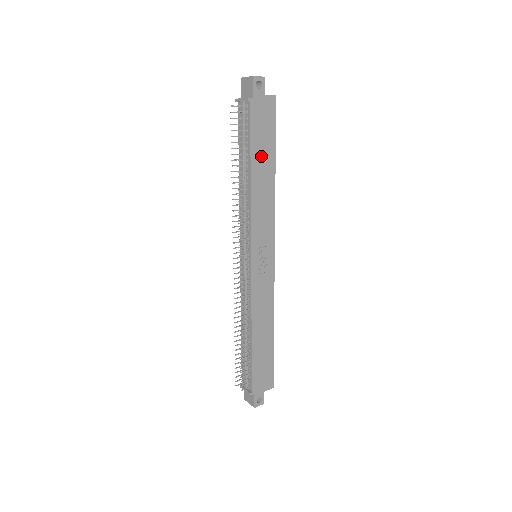
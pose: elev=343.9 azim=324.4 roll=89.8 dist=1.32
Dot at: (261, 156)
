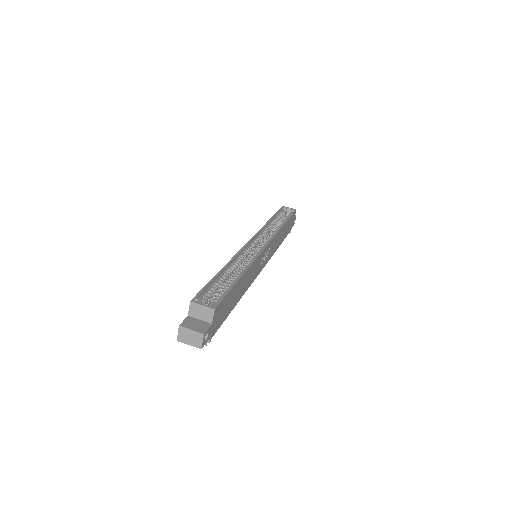
Dot at: (234, 298)
